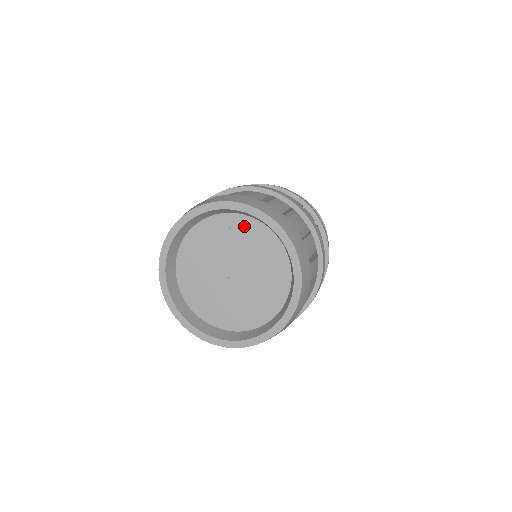
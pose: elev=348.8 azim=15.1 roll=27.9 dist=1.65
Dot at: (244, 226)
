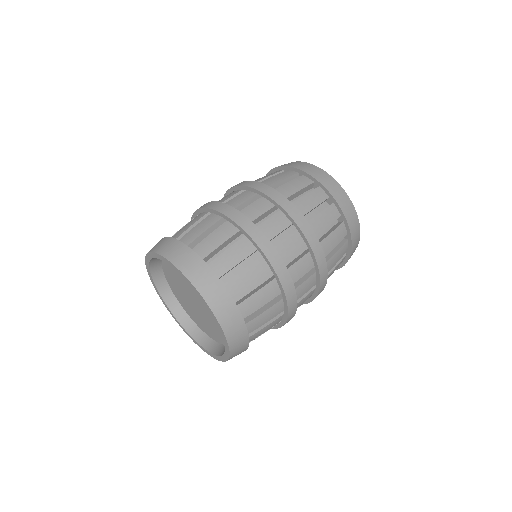
Dot at: occluded
